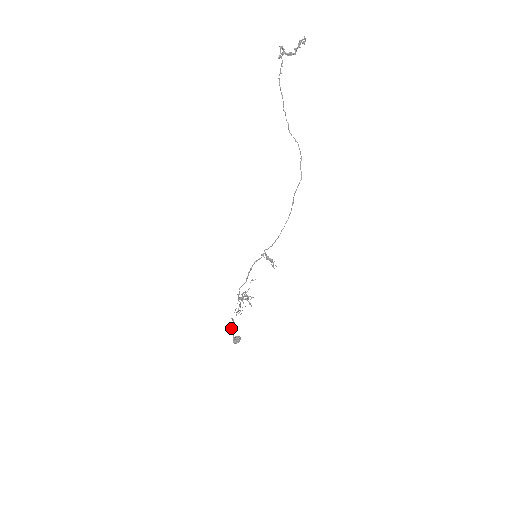
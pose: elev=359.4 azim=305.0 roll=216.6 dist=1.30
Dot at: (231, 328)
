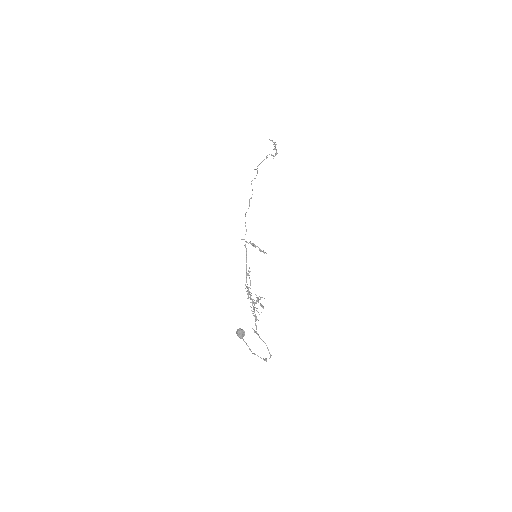
Dot at: (269, 358)
